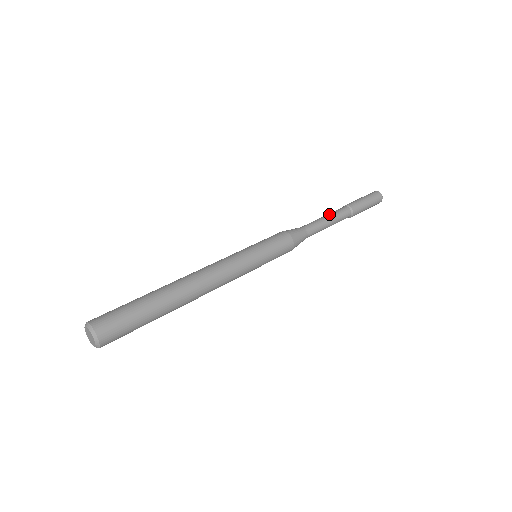
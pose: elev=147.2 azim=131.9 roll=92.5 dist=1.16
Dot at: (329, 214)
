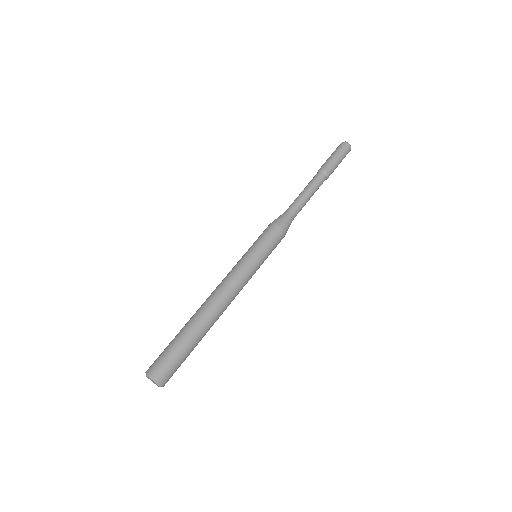
Dot at: (312, 190)
